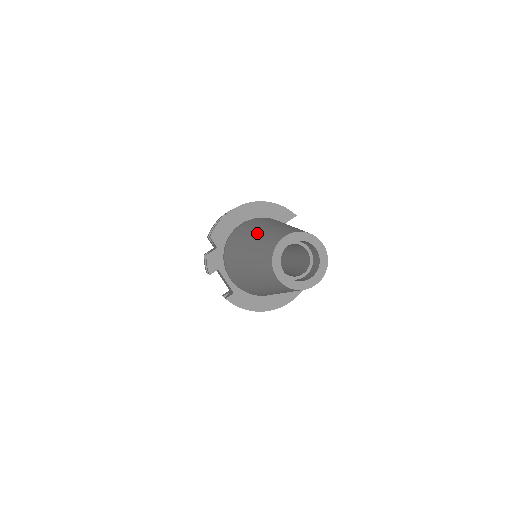
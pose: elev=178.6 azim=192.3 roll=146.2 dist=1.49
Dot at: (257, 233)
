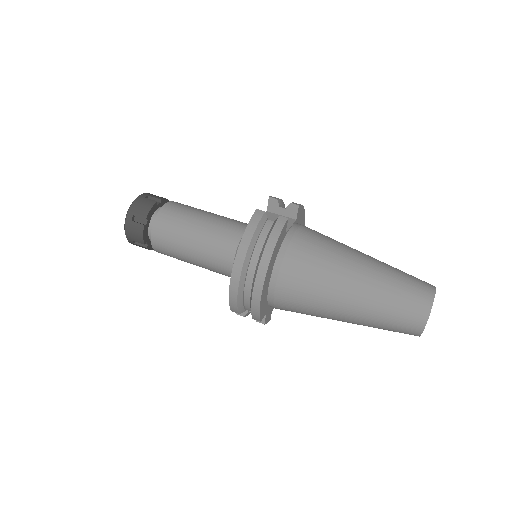
Dot at: (354, 315)
